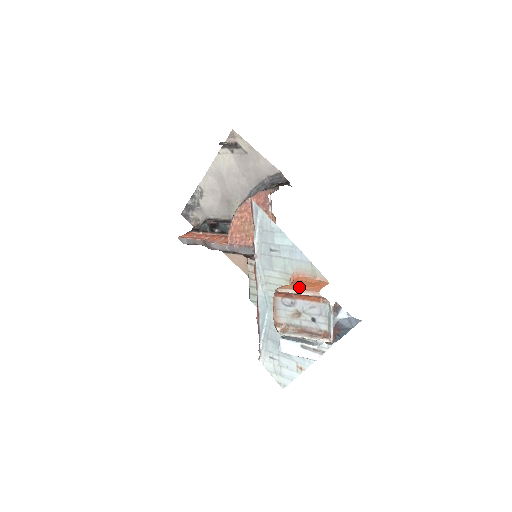
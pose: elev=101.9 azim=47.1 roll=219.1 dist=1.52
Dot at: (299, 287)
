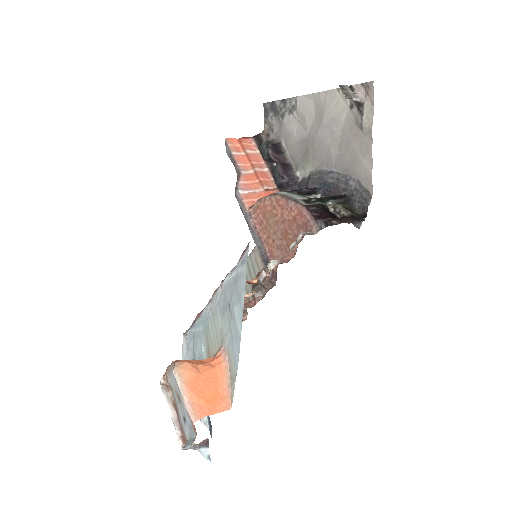
Dot at: (191, 390)
